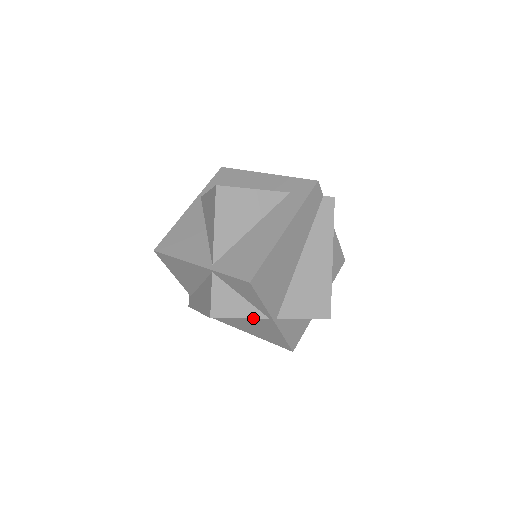
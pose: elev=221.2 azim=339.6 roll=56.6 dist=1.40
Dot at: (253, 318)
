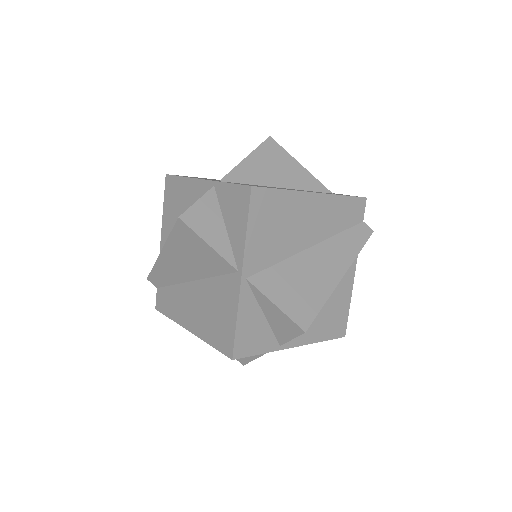
Dot at: (216, 283)
